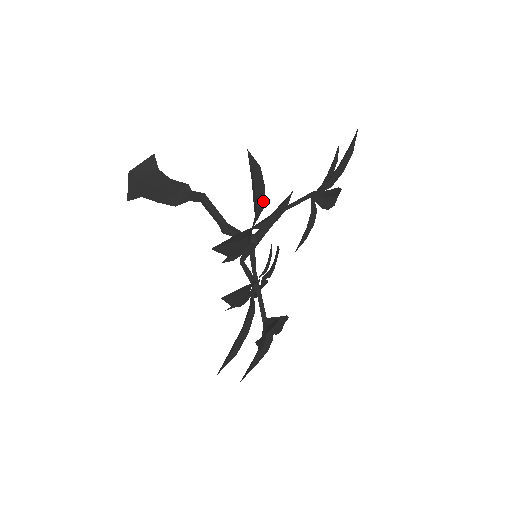
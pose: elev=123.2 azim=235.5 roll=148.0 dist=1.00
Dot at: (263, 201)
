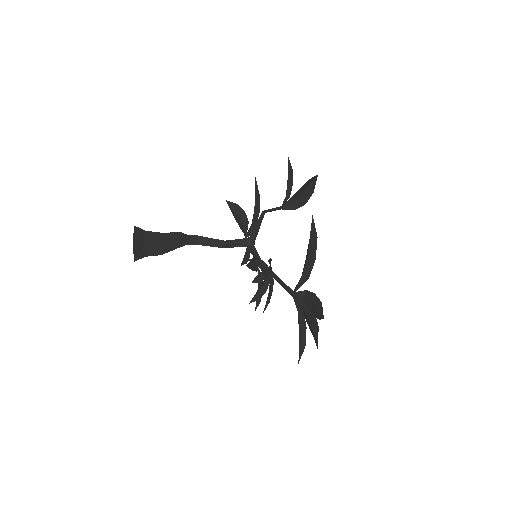
Dot at: (242, 230)
